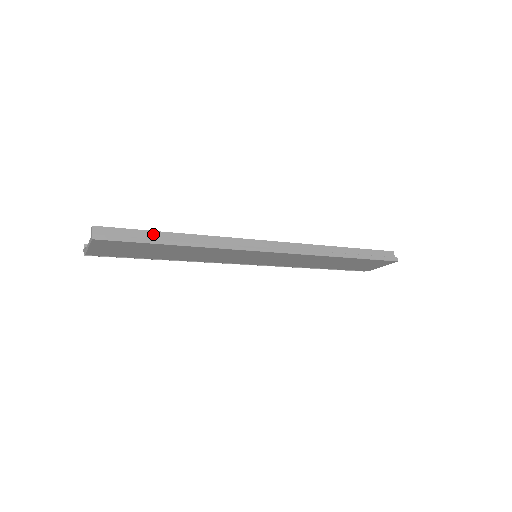
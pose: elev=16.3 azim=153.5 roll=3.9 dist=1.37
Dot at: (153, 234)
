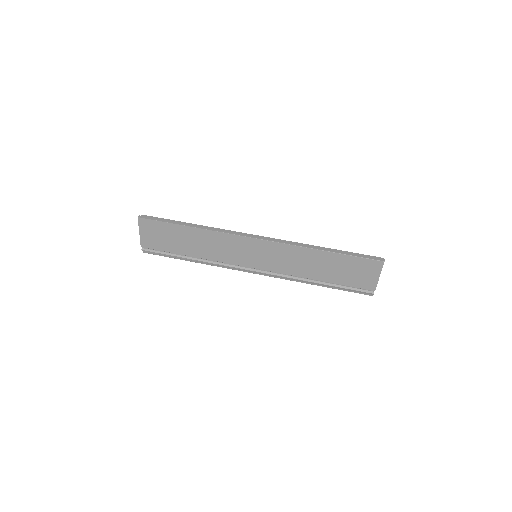
Dot at: occluded
